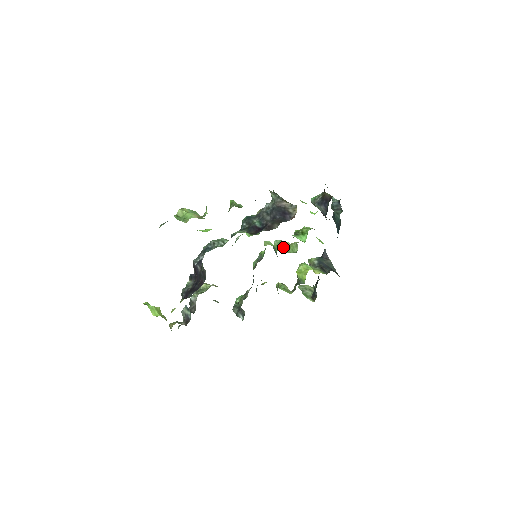
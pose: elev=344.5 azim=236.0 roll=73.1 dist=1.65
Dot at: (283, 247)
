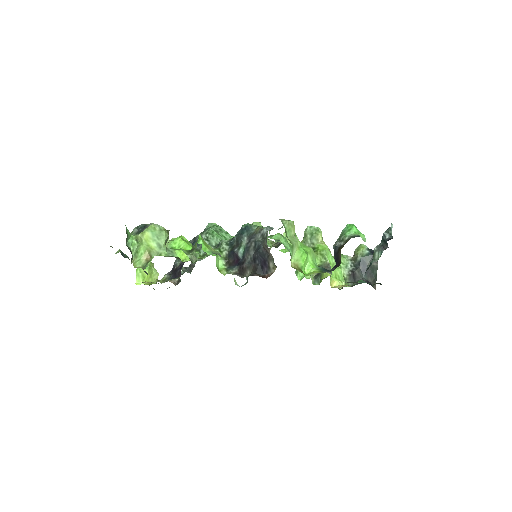
Dot at: (308, 244)
